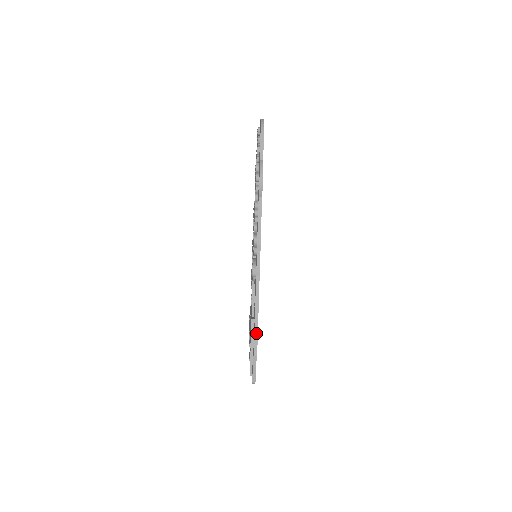
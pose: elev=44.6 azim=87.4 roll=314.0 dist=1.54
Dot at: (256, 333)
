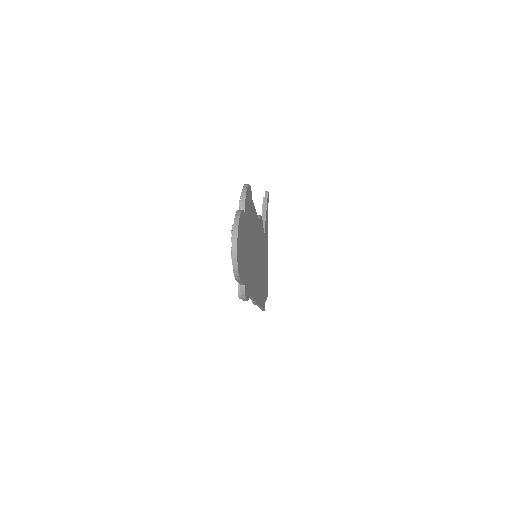
Dot at: (262, 309)
